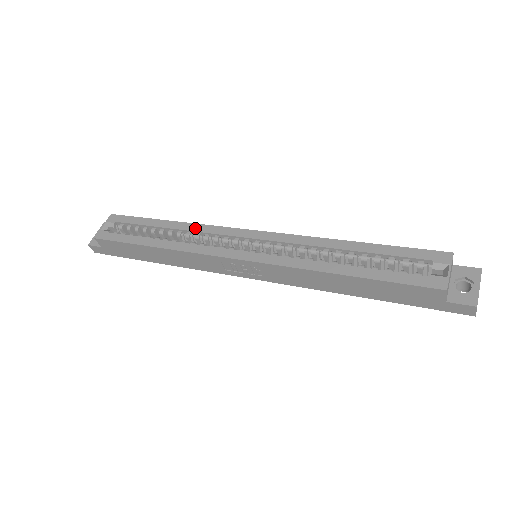
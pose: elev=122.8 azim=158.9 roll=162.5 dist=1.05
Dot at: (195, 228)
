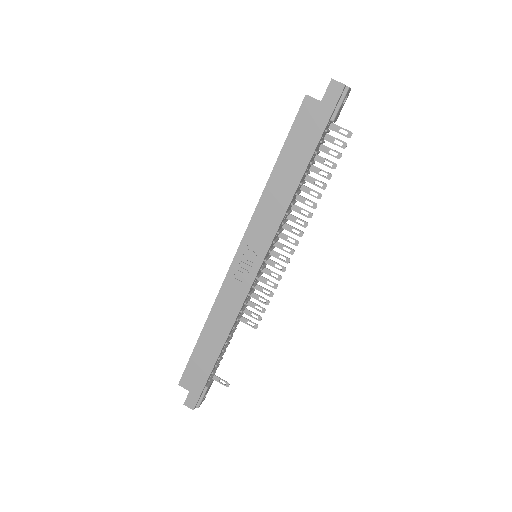
Dot at: occluded
